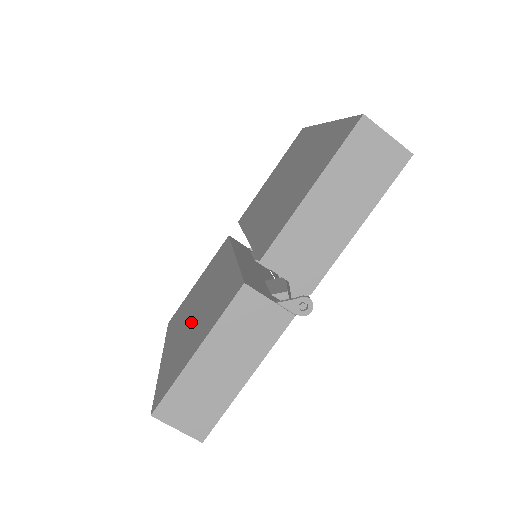
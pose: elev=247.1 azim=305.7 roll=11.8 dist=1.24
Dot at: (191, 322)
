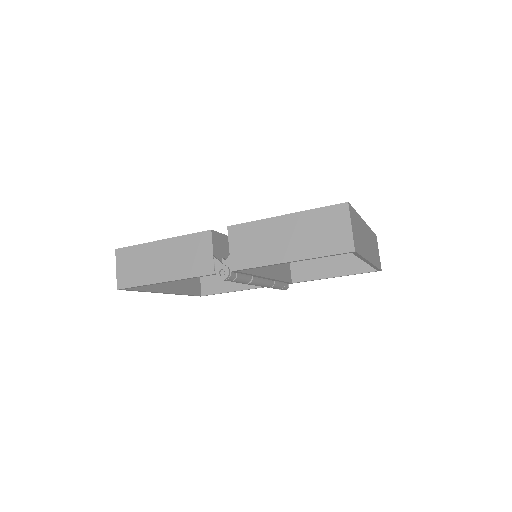
Dot at: occluded
